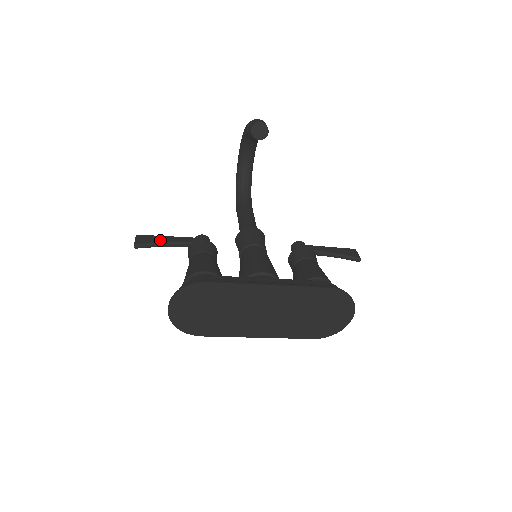
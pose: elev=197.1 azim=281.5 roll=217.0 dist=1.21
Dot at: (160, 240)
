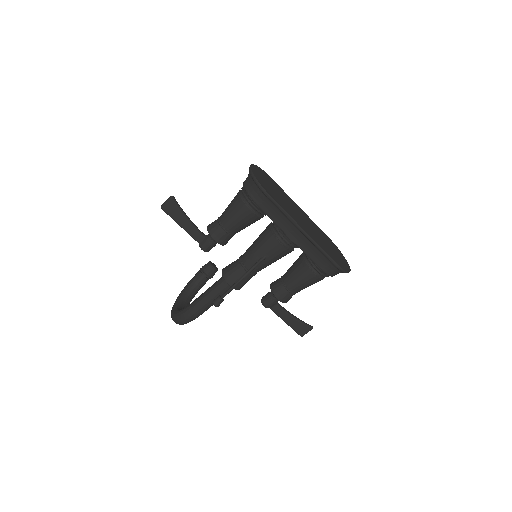
Dot at: (182, 216)
